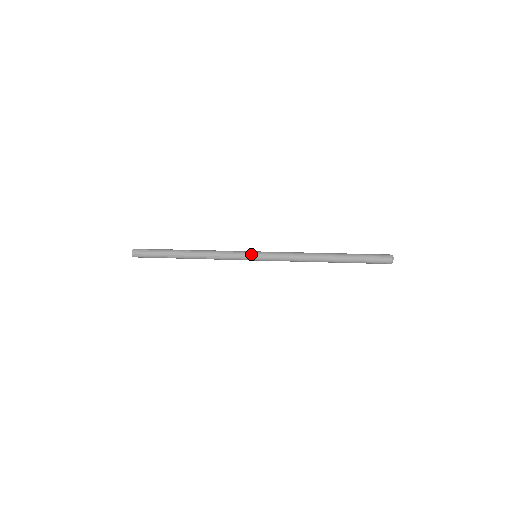
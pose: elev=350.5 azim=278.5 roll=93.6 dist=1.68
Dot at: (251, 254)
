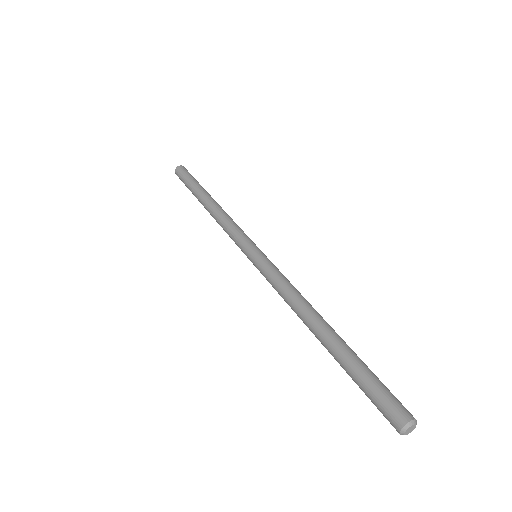
Dot at: occluded
